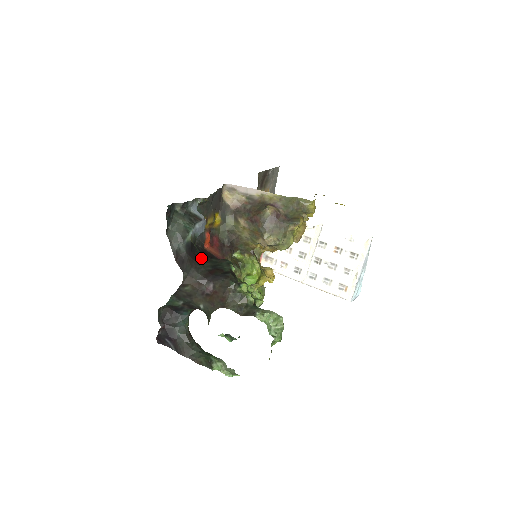
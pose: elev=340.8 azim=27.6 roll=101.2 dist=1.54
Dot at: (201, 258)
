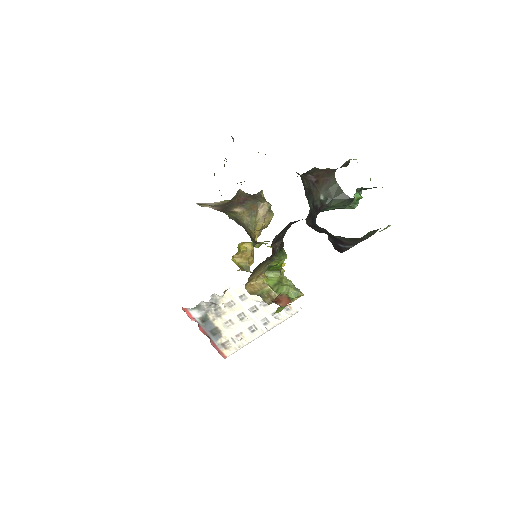
Dot at: occluded
